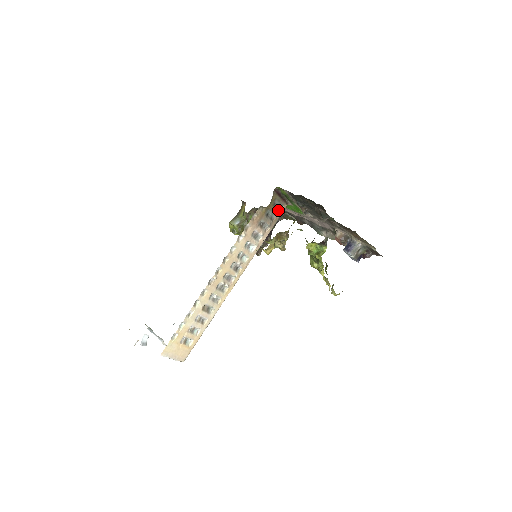
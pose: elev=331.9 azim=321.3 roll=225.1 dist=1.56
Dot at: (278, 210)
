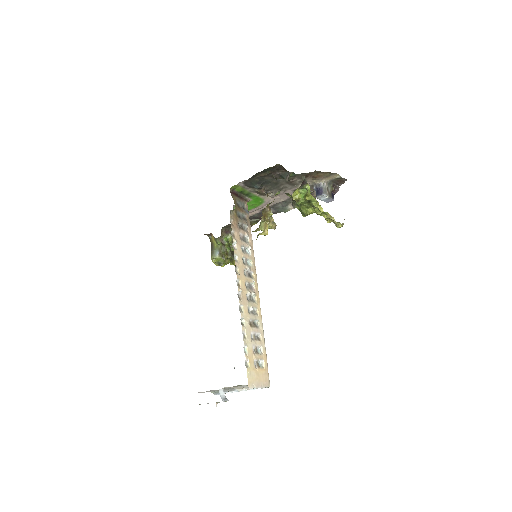
Dot at: (244, 209)
